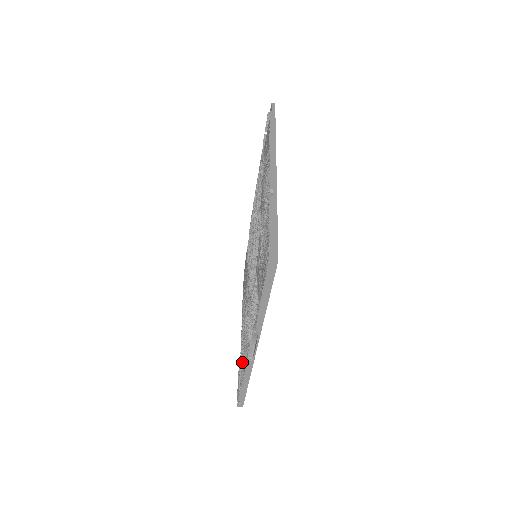
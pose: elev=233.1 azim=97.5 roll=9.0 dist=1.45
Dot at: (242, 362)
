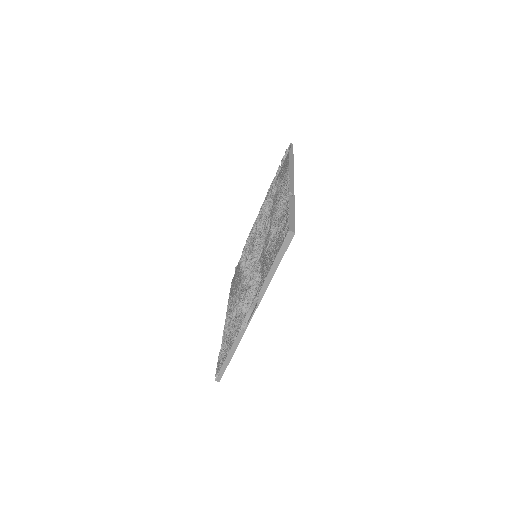
Dot at: (228, 341)
